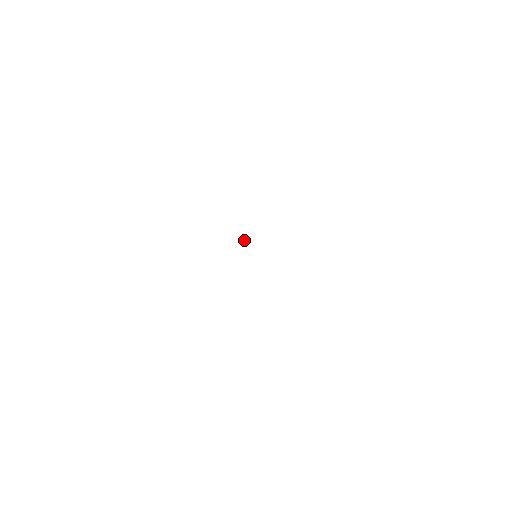
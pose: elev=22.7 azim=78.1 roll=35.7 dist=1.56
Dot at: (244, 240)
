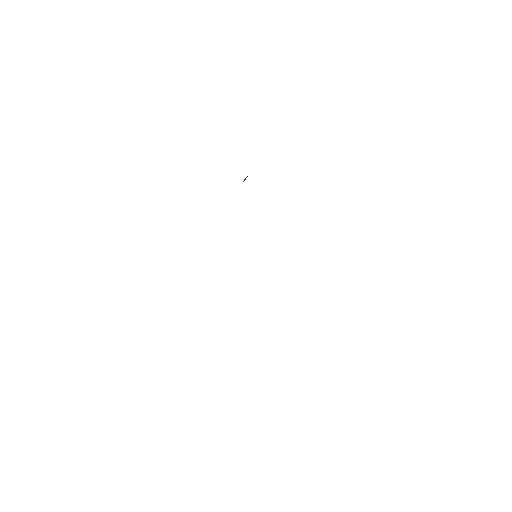
Dot at: (244, 180)
